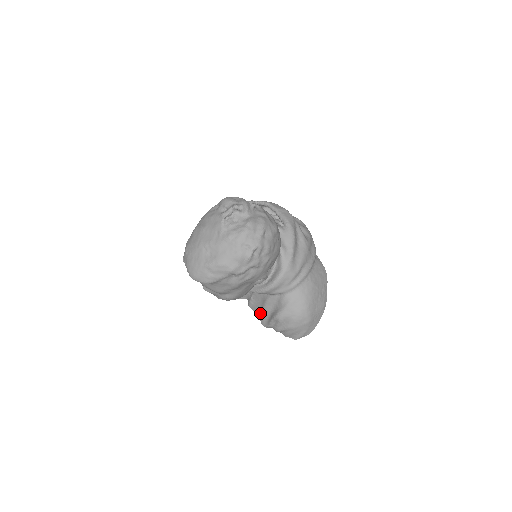
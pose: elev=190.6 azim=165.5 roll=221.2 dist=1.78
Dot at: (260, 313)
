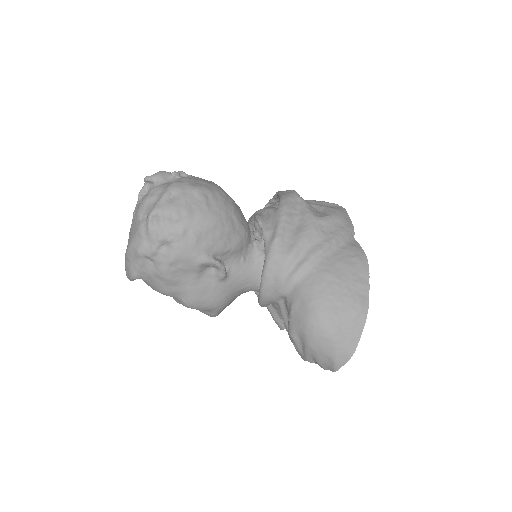
Dot at: occluded
